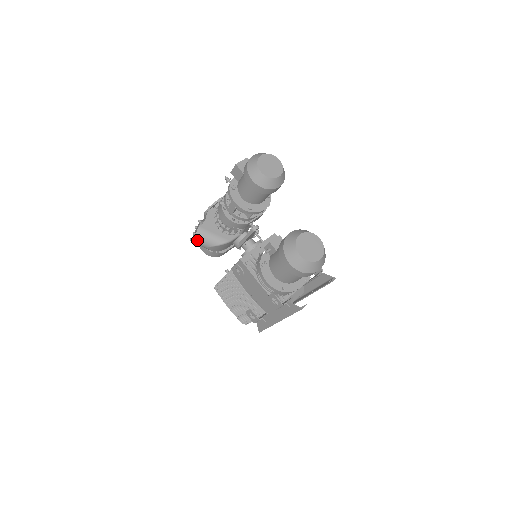
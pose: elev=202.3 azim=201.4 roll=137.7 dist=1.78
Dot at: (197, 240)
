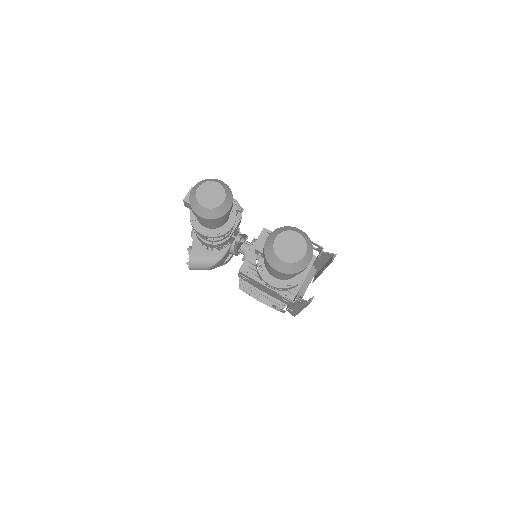
Dot at: (193, 268)
